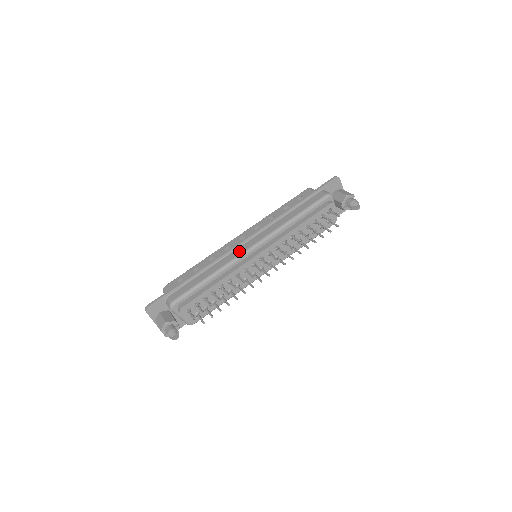
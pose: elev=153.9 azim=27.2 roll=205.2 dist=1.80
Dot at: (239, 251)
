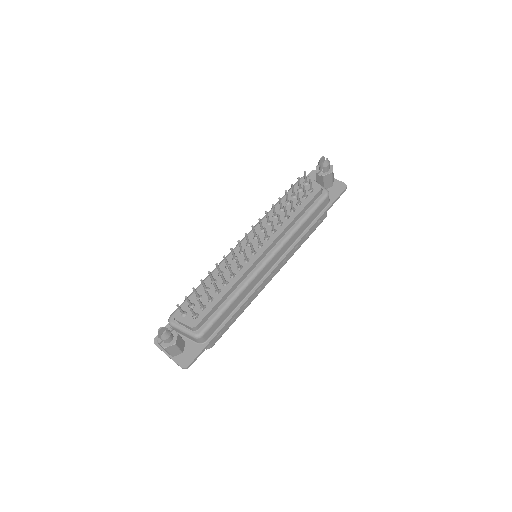
Dot at: occluded
